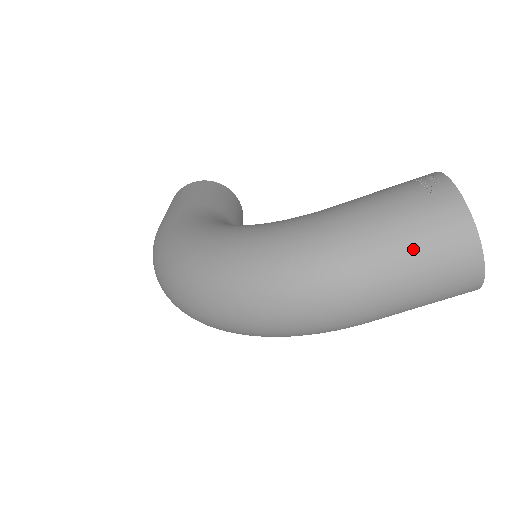
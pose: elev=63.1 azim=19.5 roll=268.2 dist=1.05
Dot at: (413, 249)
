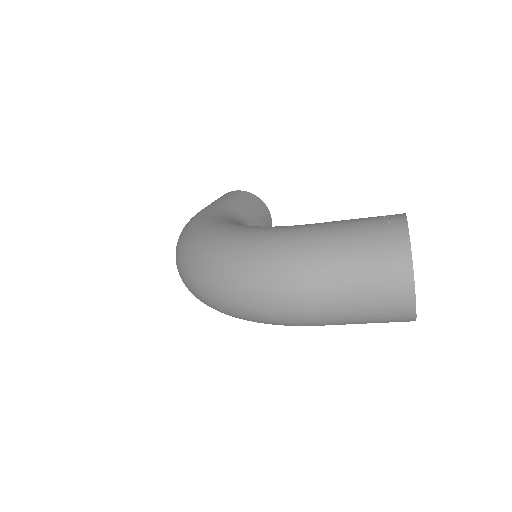
Dot at: (357, 267)
